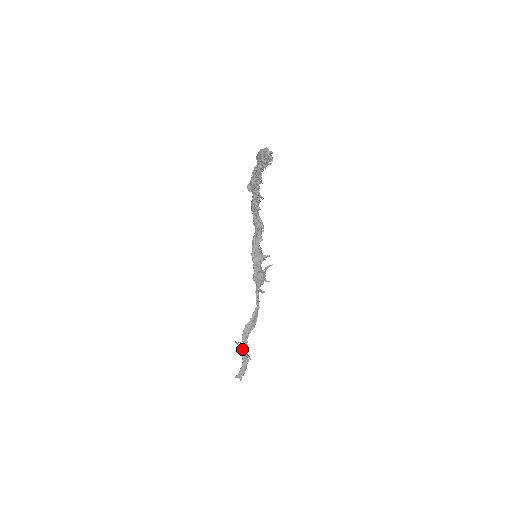
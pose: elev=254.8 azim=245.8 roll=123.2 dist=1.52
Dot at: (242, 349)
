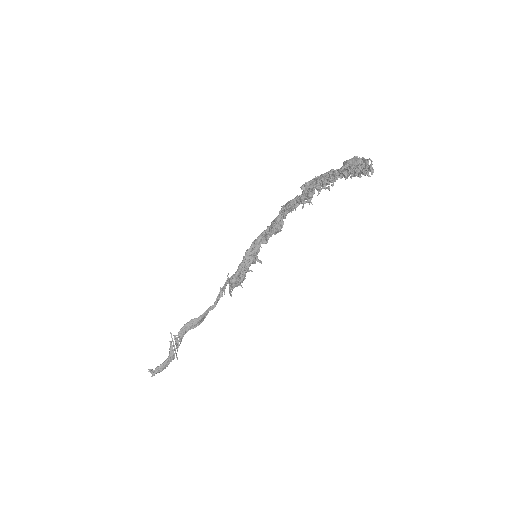
Dot at: occluded
